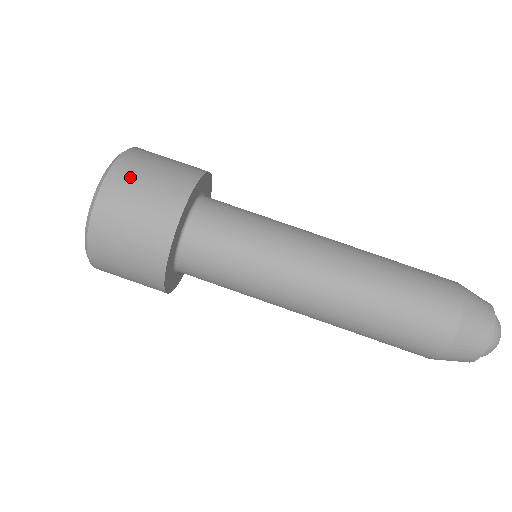
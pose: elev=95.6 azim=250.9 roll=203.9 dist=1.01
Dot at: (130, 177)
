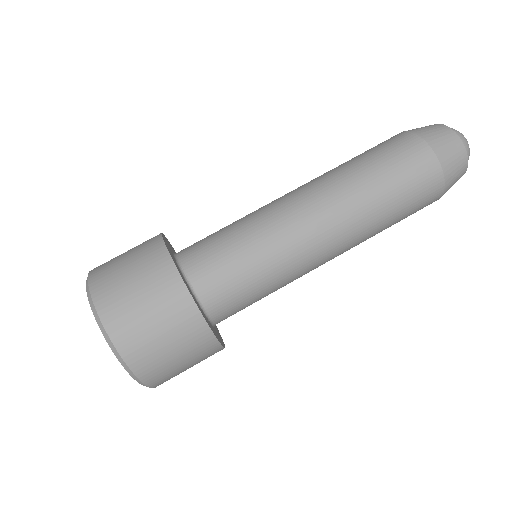
Dot at: (109, 261)
